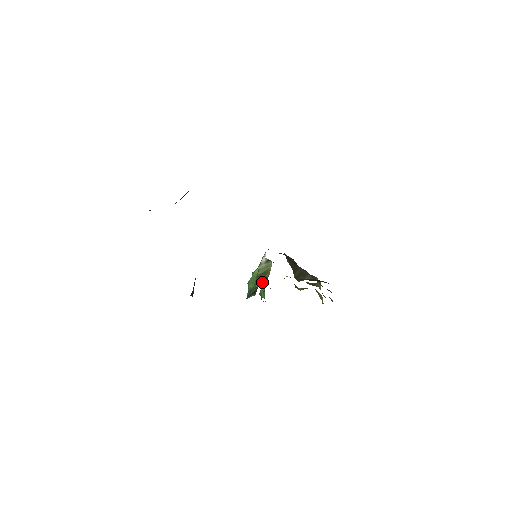
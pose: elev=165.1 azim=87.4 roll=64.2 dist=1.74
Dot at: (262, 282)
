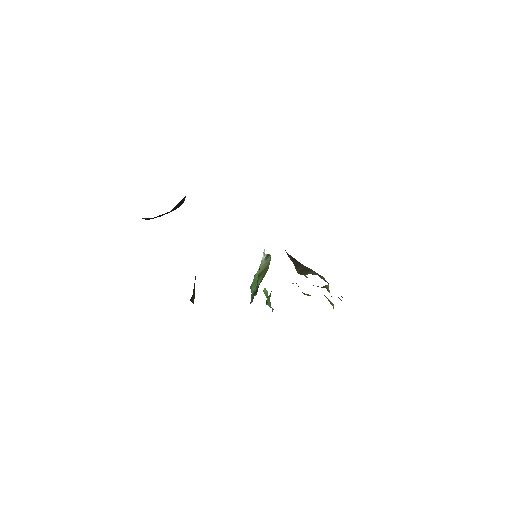
Dot at: (262, 278)
